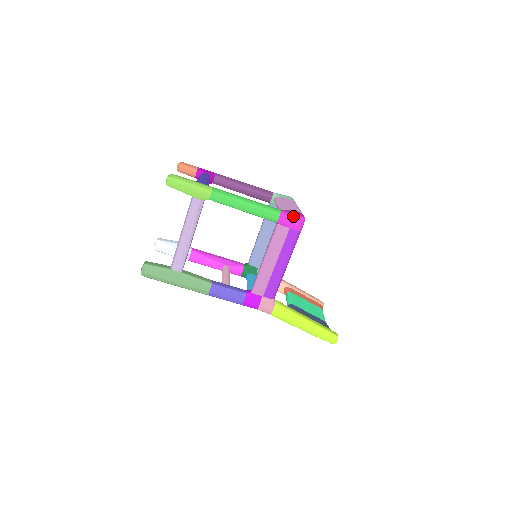
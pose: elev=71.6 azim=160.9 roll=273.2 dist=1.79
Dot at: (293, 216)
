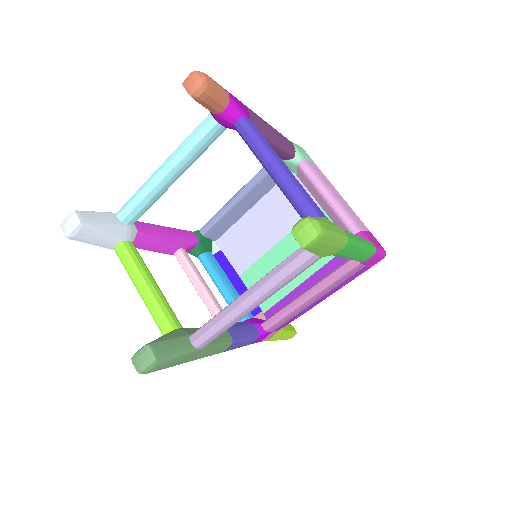
Dot at: (382, 254)
